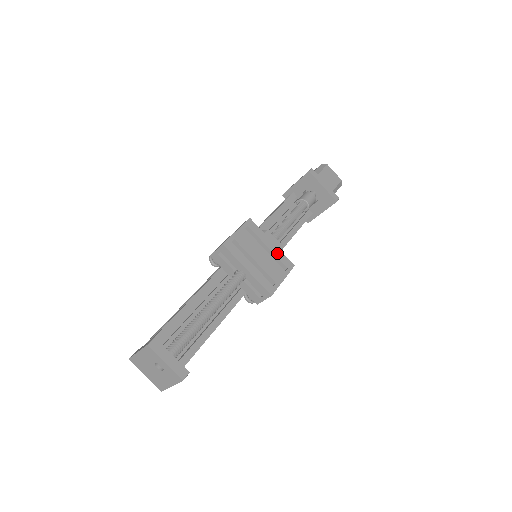
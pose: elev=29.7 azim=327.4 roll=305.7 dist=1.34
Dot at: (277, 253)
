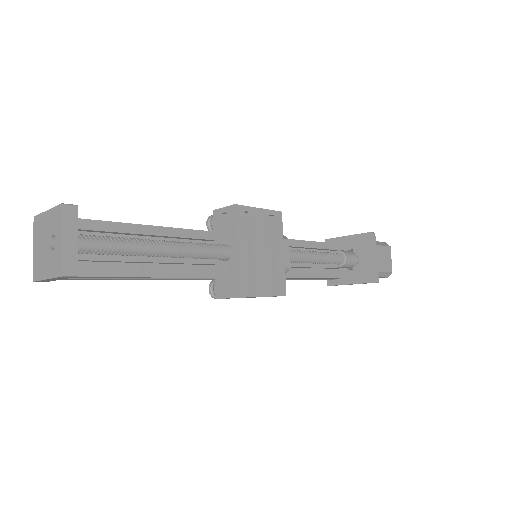
Dot at: (280, 267)
